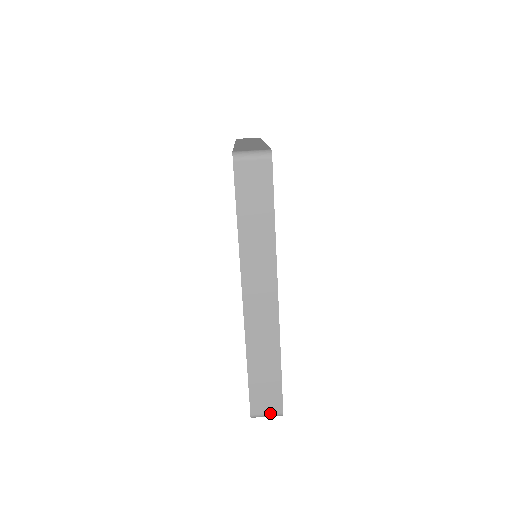
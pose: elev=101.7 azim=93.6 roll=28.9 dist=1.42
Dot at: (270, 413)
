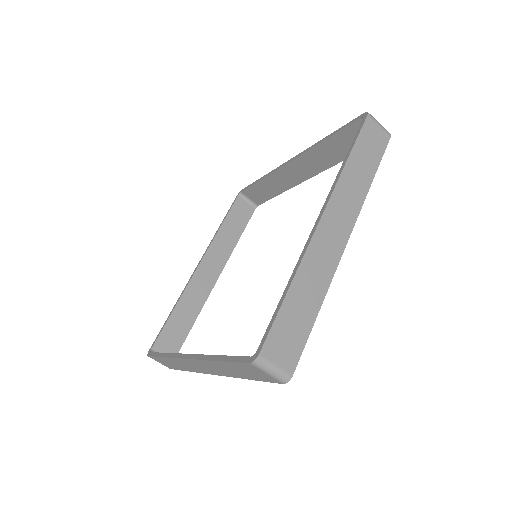
Dot at: (162, 364)
